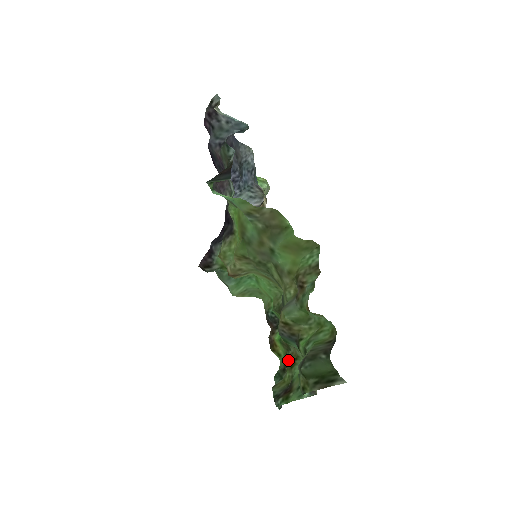
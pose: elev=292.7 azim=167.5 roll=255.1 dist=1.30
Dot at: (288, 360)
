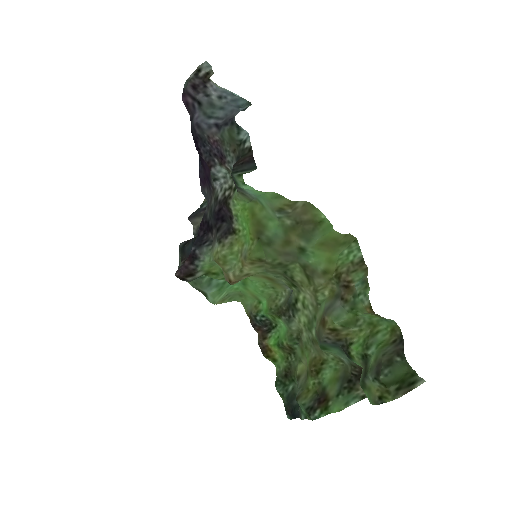
Dot at: (311, 366)
